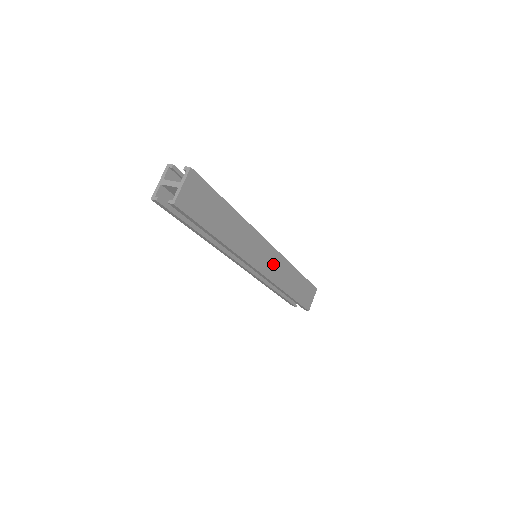
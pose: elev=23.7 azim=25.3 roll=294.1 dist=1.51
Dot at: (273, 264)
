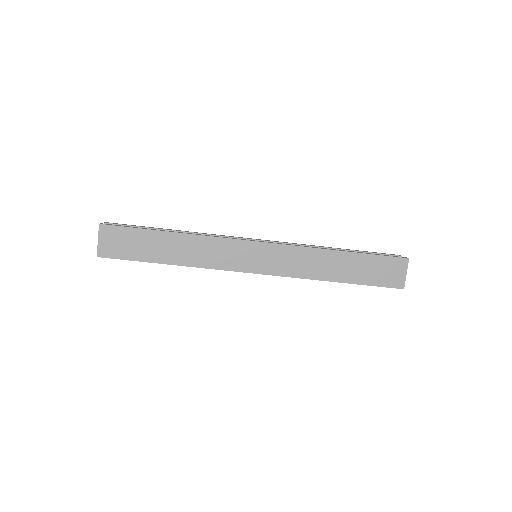
Dot at: (276, 259)
